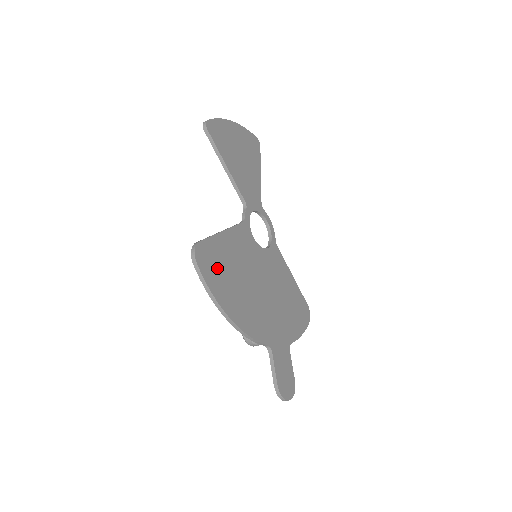
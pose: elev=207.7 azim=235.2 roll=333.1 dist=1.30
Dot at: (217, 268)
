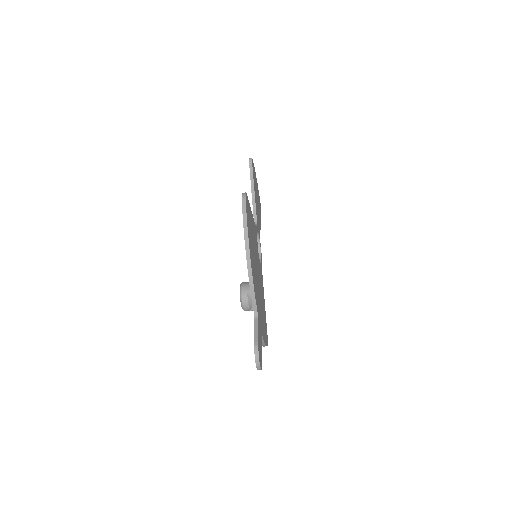
Dot at: (249, 221)
